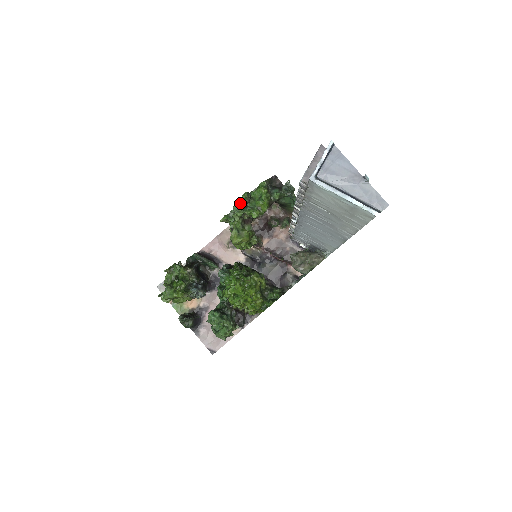
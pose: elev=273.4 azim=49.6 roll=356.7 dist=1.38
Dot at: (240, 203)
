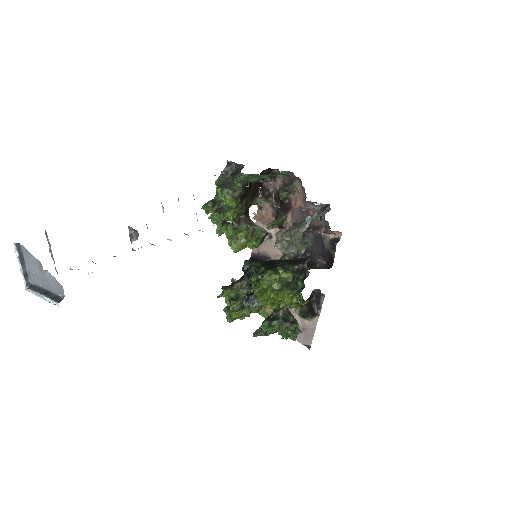
Dot at: (214, 213)
